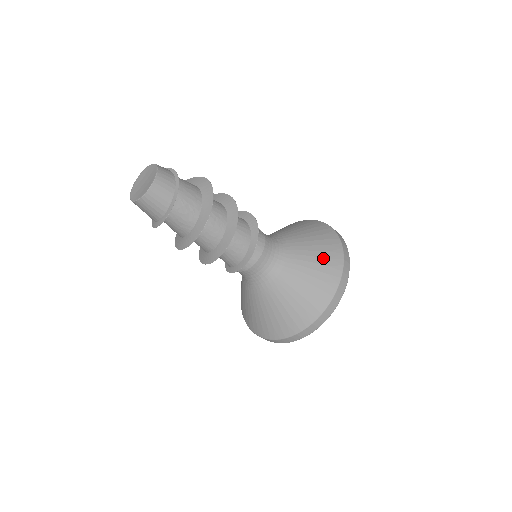
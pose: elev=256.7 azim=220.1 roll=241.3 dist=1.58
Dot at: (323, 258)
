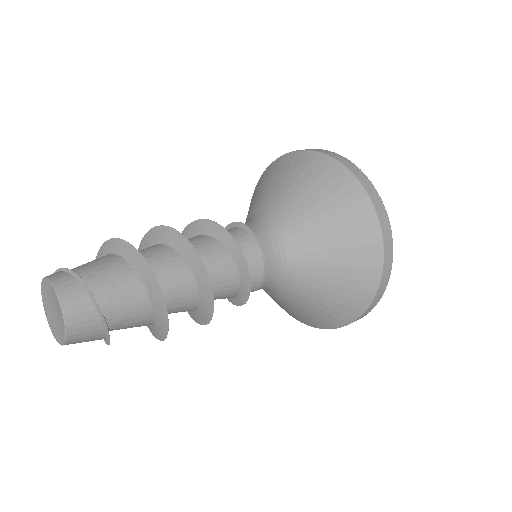
Dot at: (350, 279)
